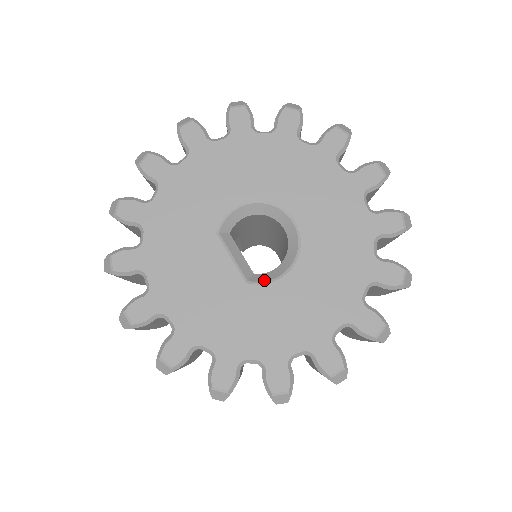
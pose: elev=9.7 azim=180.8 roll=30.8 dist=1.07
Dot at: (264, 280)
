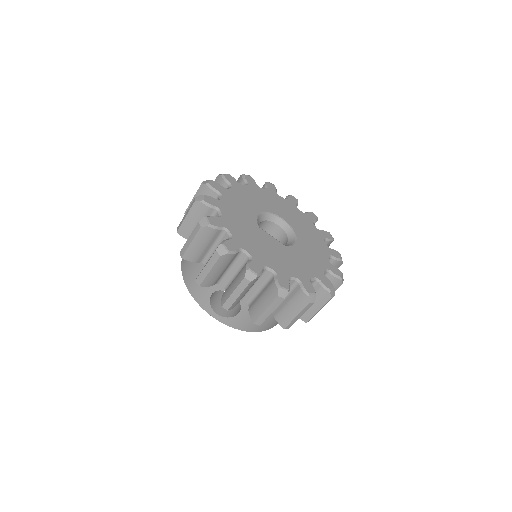
Dot at: (290, 245)
